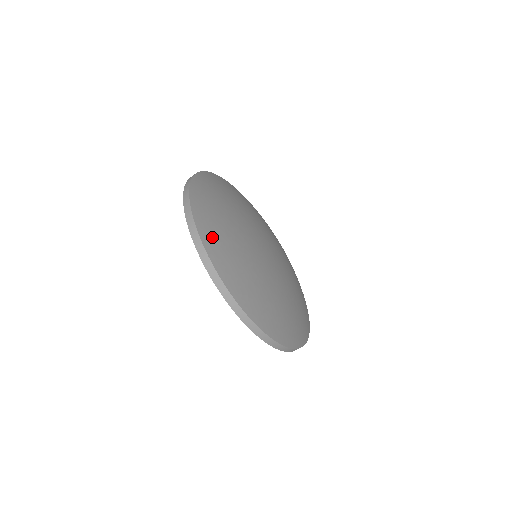
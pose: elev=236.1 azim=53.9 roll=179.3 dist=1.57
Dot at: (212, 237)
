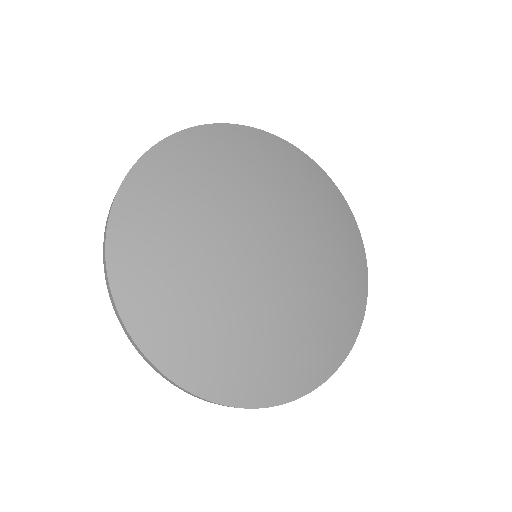
Dot at: (152, 325)
